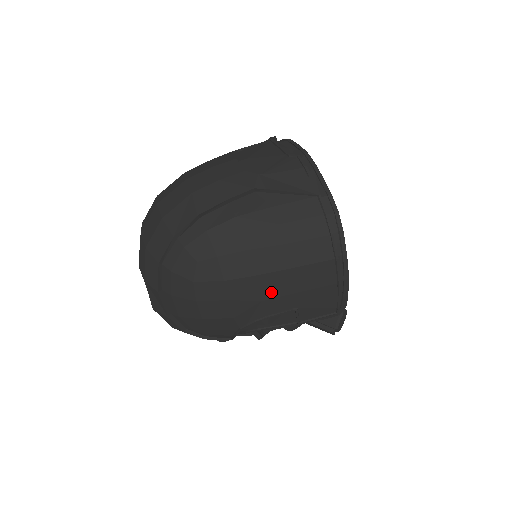
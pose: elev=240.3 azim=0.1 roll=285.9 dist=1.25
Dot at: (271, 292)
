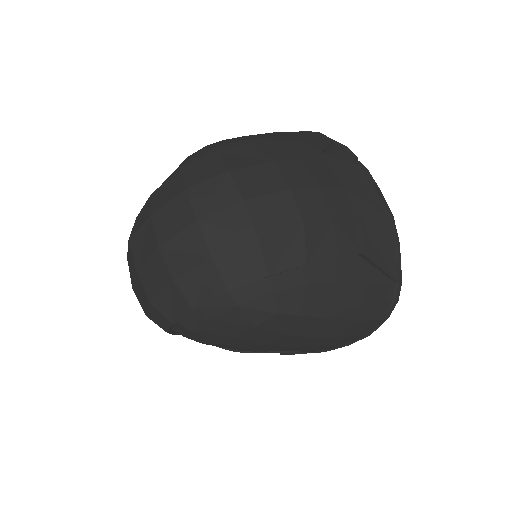
Dot at: (303, 344)
